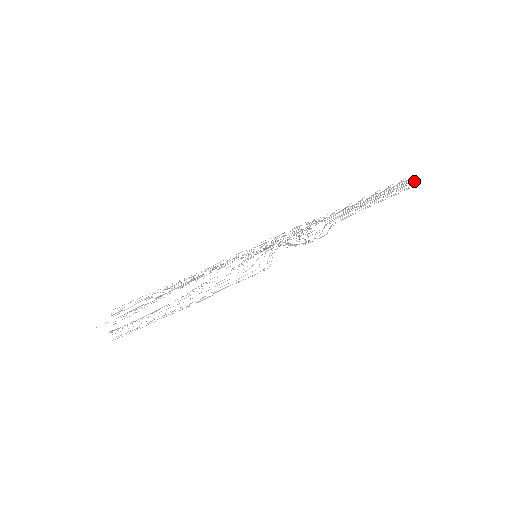
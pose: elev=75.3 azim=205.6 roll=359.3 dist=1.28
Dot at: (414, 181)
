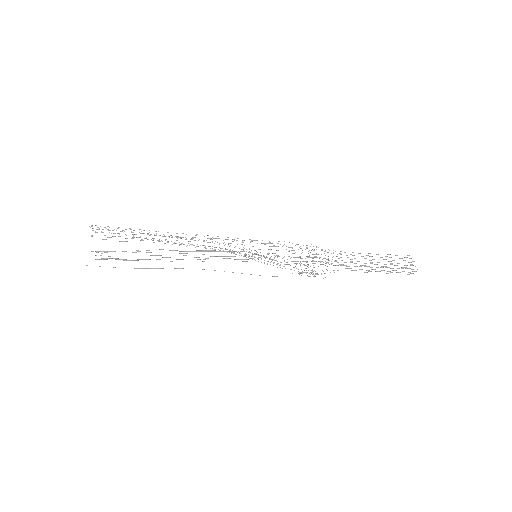
Dot at: (416, 271)
